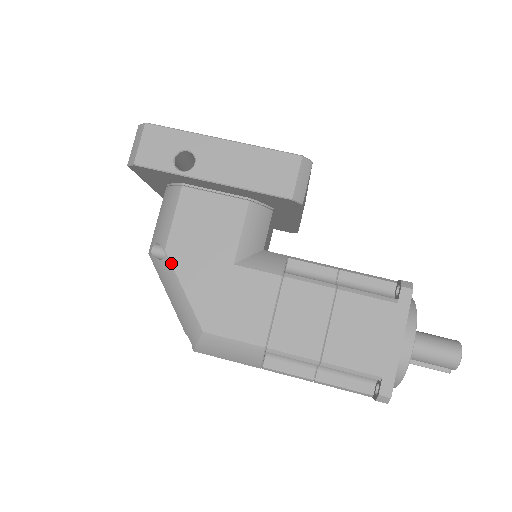
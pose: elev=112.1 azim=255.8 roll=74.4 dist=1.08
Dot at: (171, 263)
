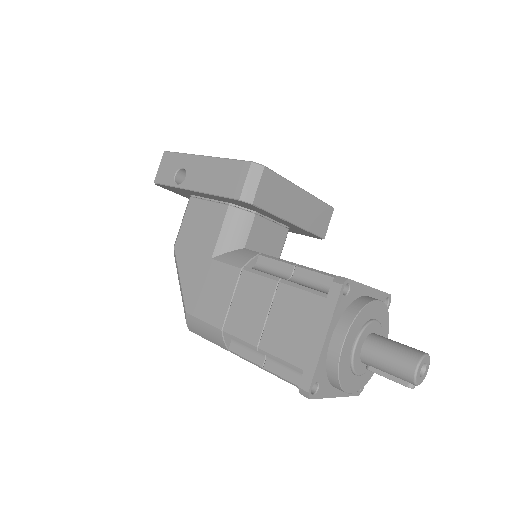
Dot at: (176, 257)
